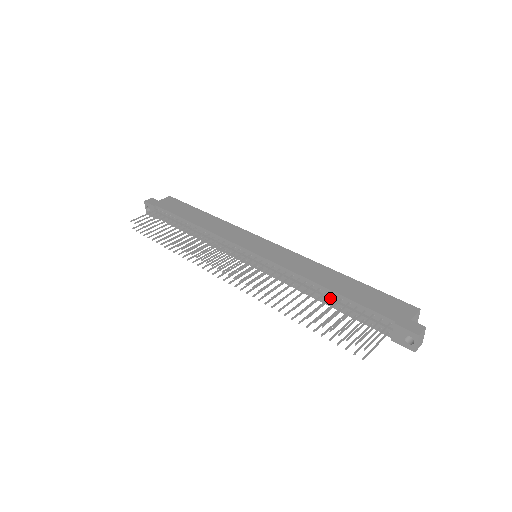
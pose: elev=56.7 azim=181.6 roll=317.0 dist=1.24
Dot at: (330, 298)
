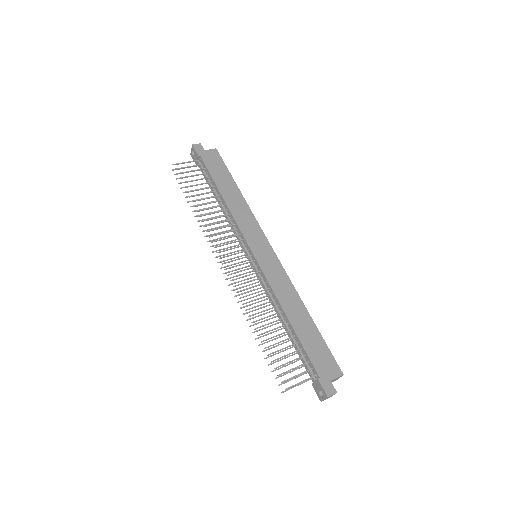
Dot at: (287, 331)
